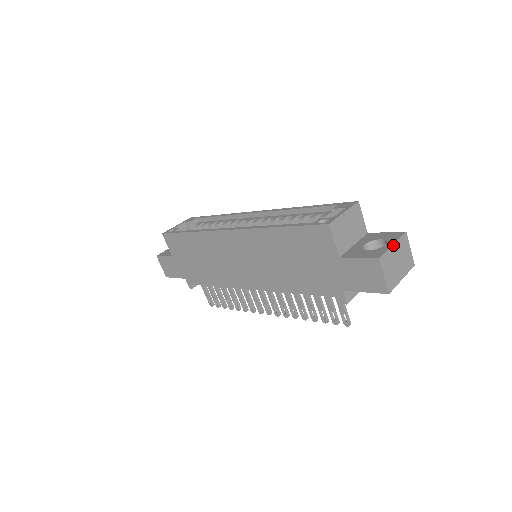
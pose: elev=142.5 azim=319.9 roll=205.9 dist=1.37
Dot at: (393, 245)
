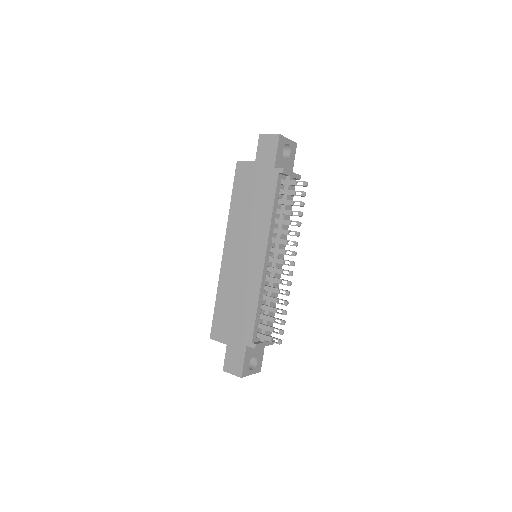
Dot at: occluded
